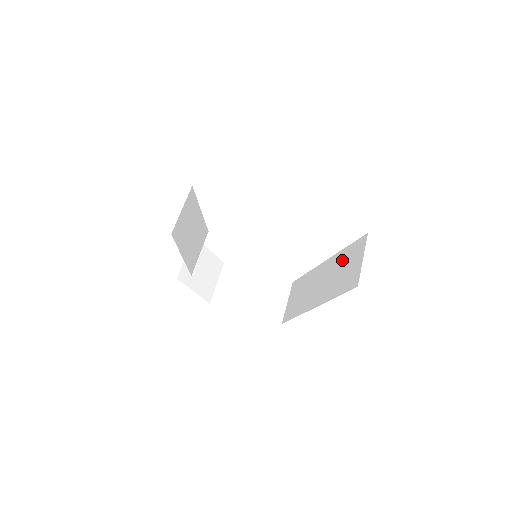
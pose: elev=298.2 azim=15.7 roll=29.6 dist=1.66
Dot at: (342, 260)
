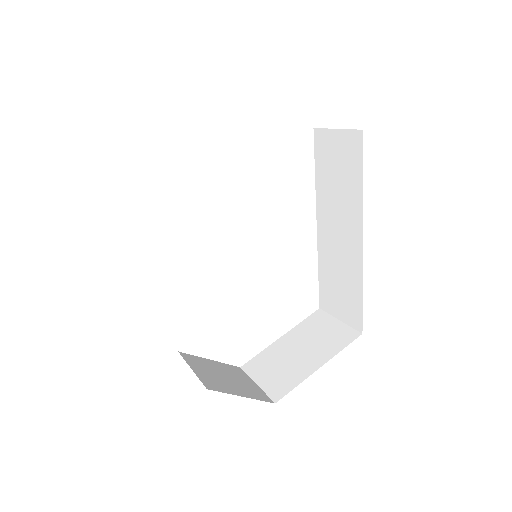
Dot at: (326, 180)
